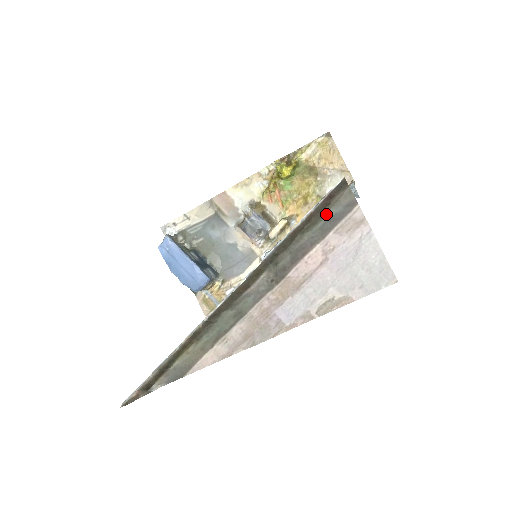
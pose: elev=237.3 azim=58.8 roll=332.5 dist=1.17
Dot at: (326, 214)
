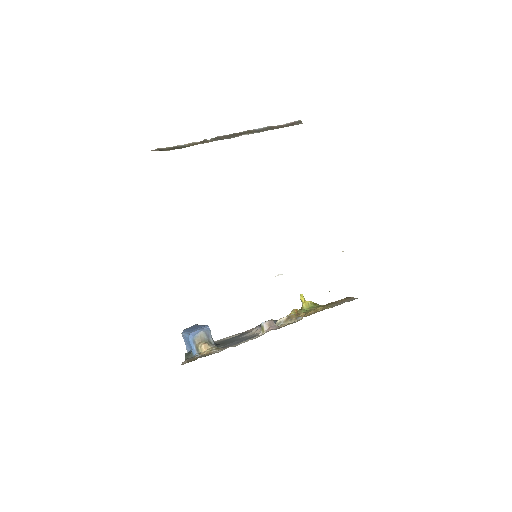
Dot at: occluded
